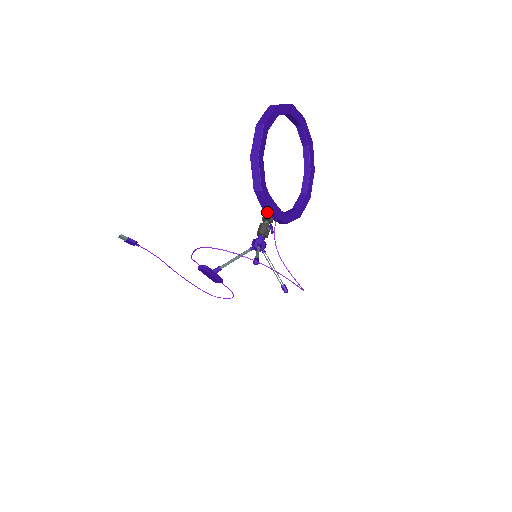
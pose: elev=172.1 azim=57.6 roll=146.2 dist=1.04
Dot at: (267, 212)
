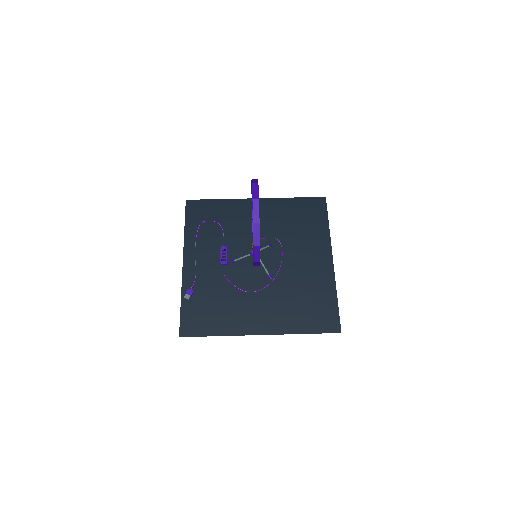
Dot at: occluded
